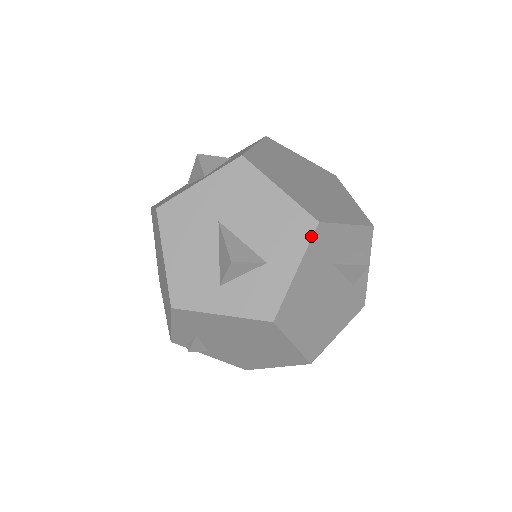
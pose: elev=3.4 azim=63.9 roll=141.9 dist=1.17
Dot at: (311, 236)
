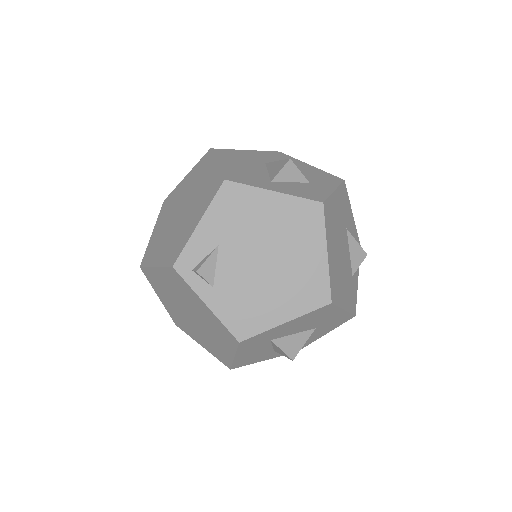
Dot at: (341, 182)
